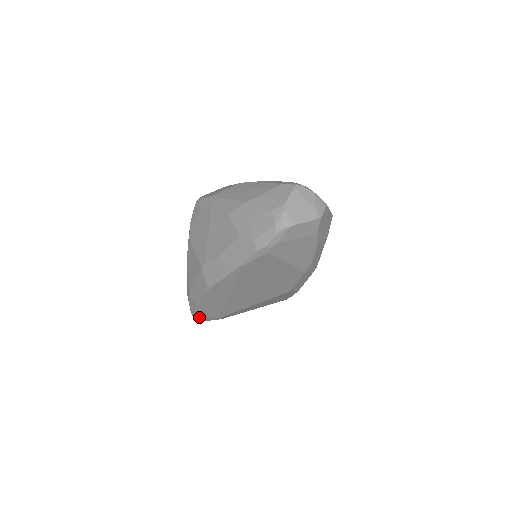
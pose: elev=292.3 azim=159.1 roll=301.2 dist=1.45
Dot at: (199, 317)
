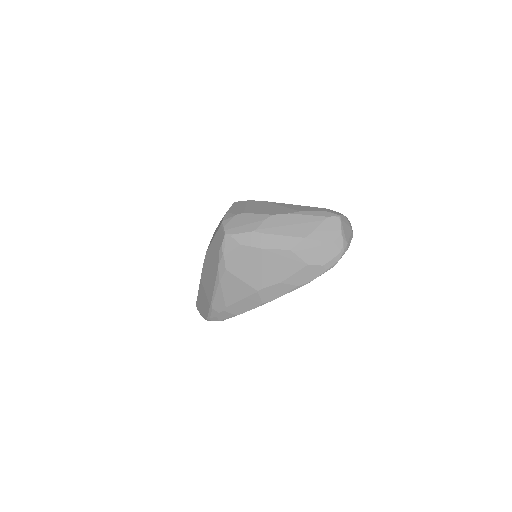
Dot at: occluded
